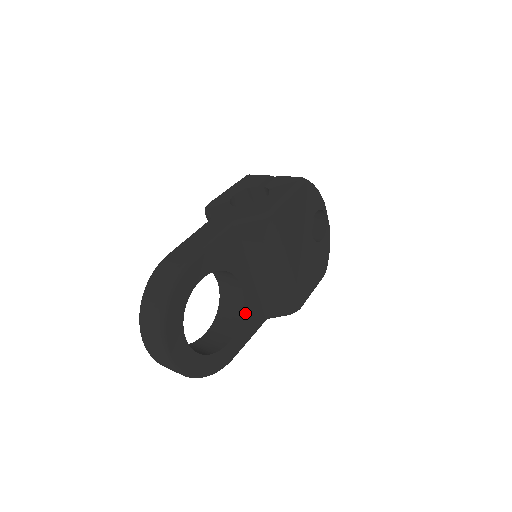
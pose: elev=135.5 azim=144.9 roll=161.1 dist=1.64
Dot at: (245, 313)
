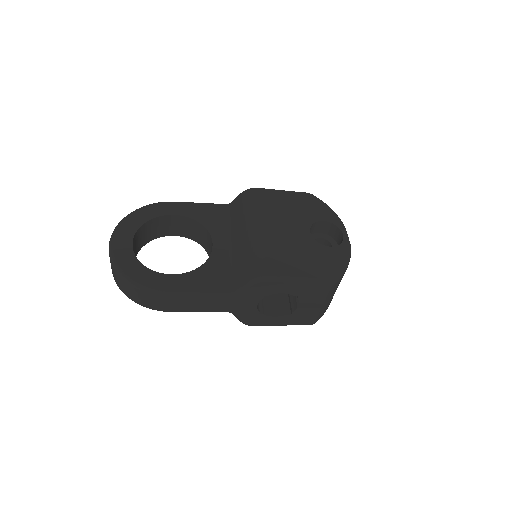
Dot at: (206, 267)
